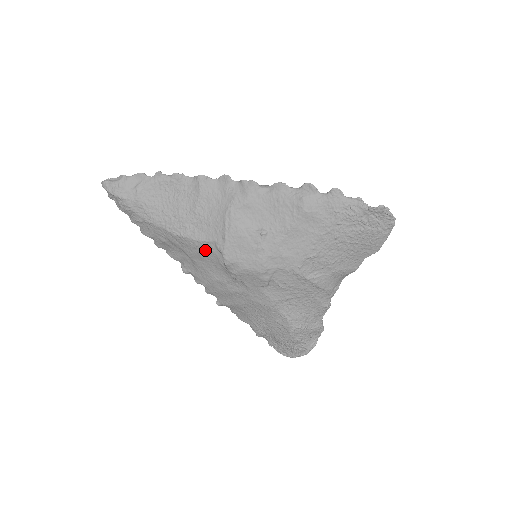
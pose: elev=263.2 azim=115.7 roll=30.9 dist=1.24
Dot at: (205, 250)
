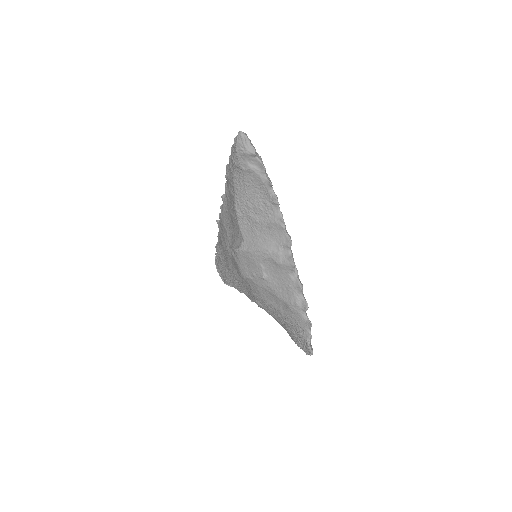
Dot at: (237, 230)
